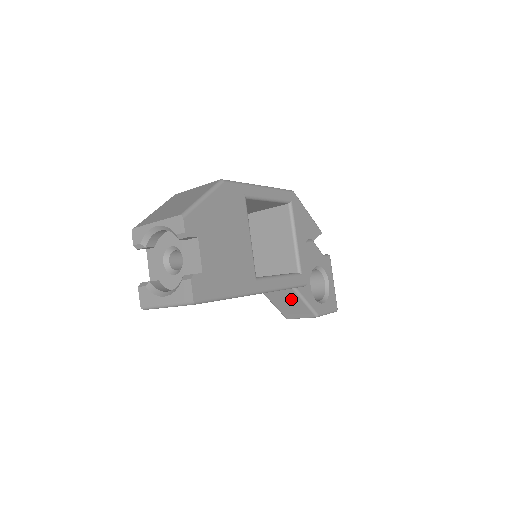
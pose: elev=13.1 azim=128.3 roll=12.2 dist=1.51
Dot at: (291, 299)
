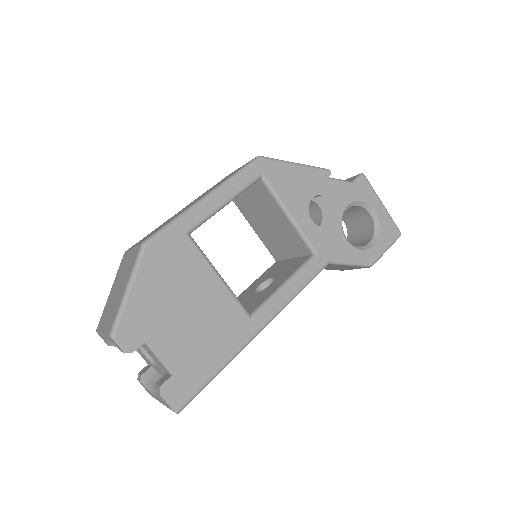
Dot at: (329, 266)
